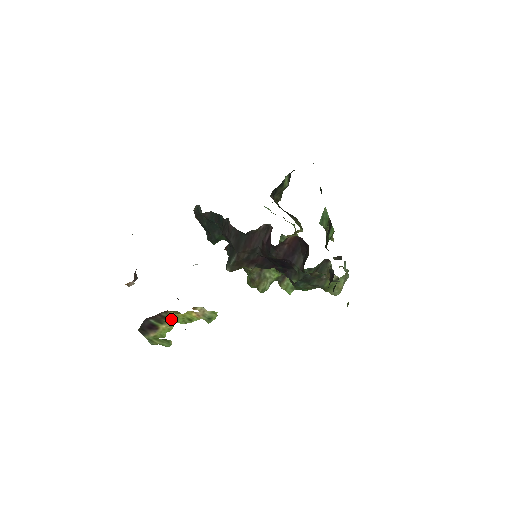
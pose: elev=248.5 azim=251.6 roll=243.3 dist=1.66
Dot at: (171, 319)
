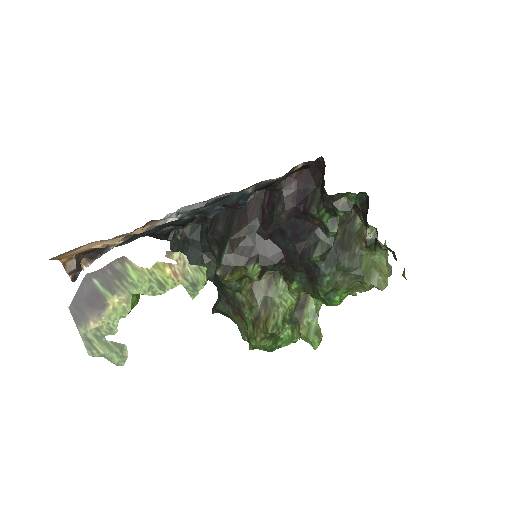
Dot at: (129, 281)
